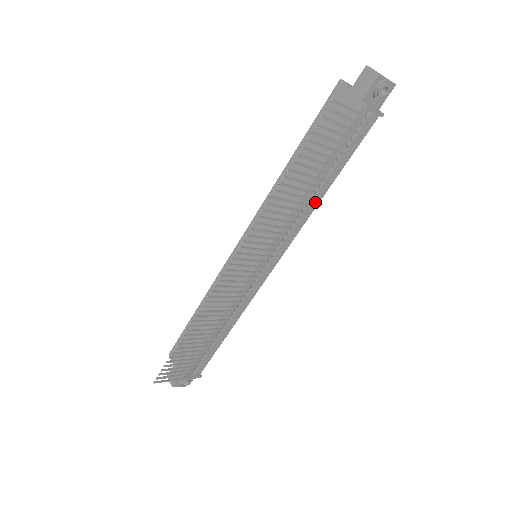
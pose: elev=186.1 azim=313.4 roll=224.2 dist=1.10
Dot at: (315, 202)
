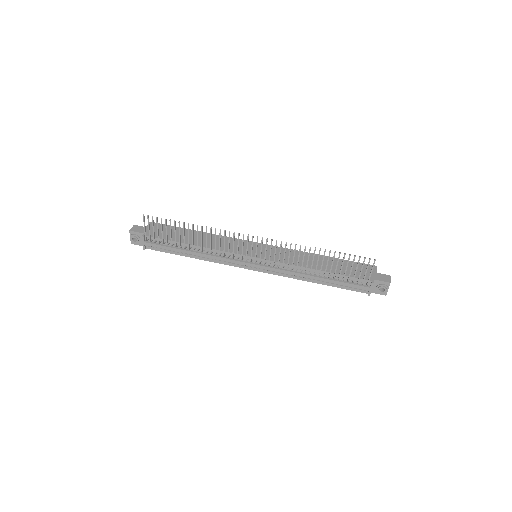
Dot at: (306, 278)
